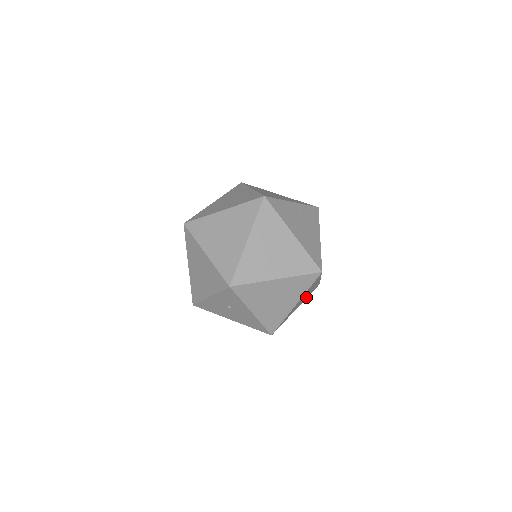
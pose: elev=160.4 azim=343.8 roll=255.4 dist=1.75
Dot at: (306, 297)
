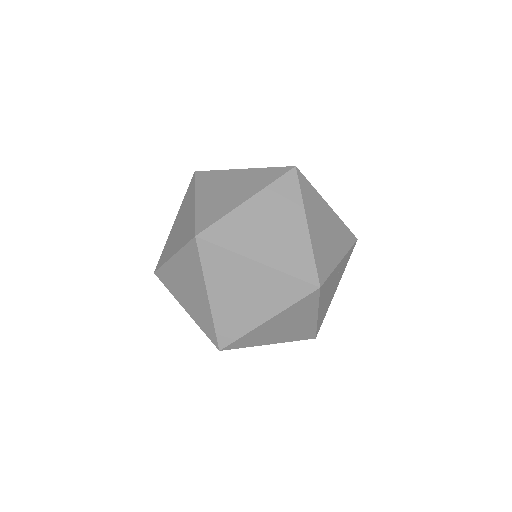
Dot at: occluded
